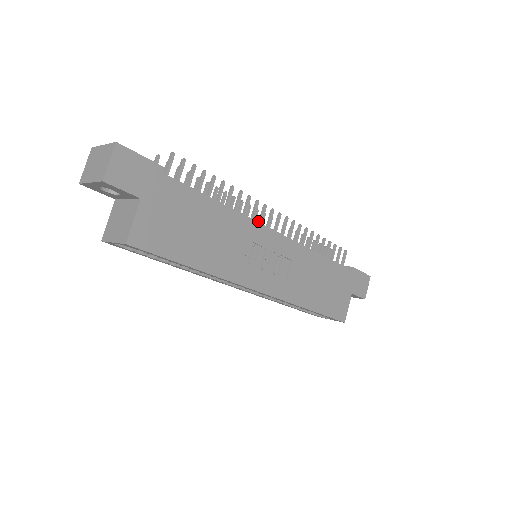
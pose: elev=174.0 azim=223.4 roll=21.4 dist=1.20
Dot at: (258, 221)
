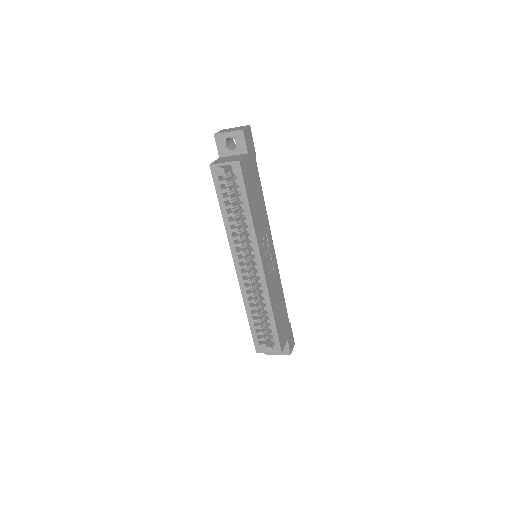
Dot at: occluded
